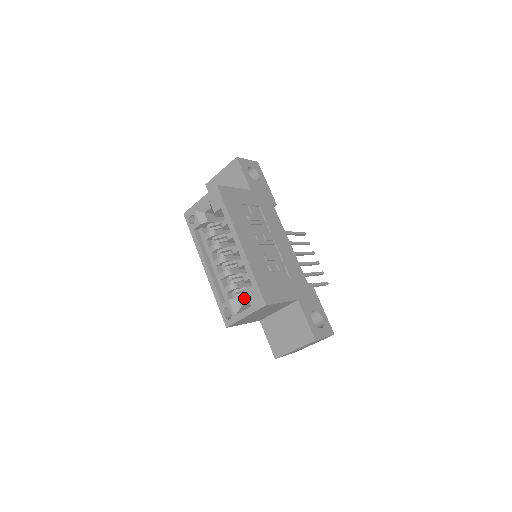
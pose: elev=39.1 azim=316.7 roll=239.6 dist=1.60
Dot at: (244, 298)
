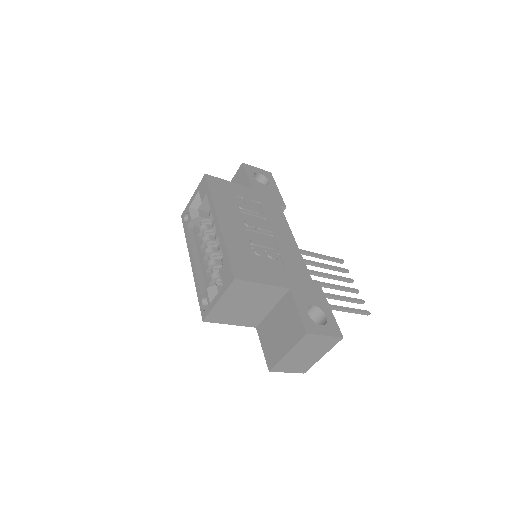
Dot at: occluded
